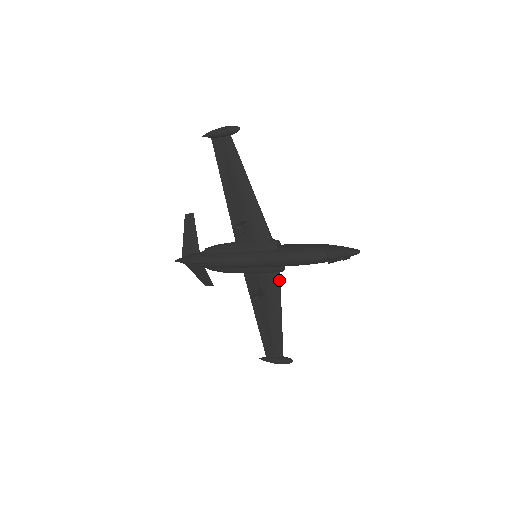
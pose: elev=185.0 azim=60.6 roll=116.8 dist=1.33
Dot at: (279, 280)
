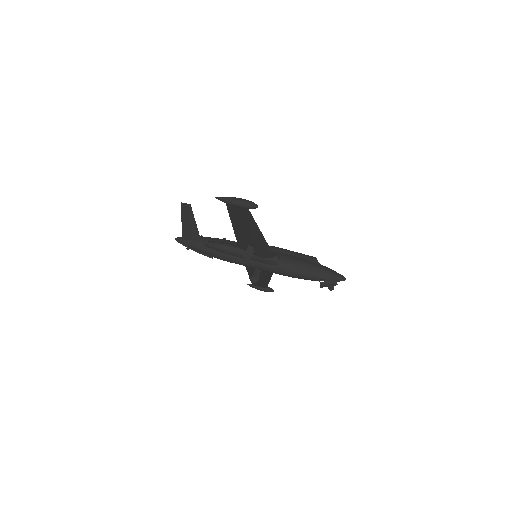
Dot at: occluded
